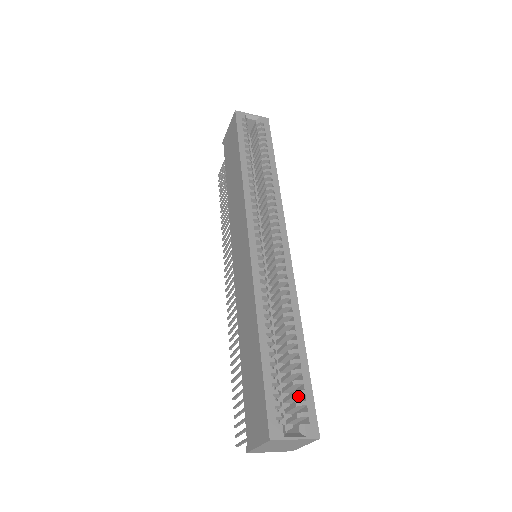
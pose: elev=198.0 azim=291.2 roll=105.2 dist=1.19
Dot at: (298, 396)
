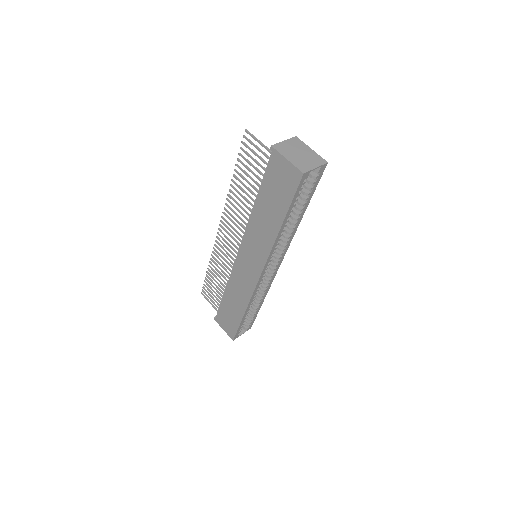
Dot at: (249, 319)
